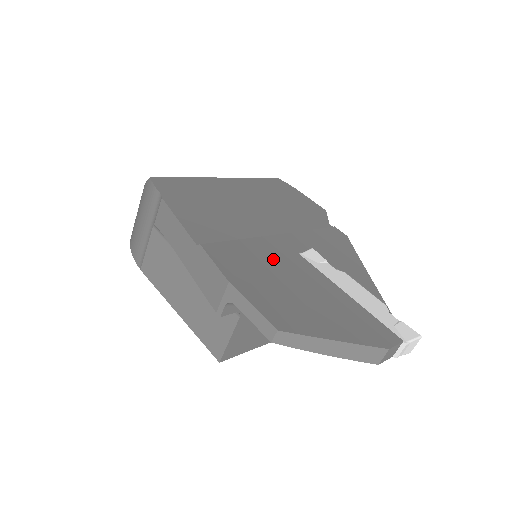
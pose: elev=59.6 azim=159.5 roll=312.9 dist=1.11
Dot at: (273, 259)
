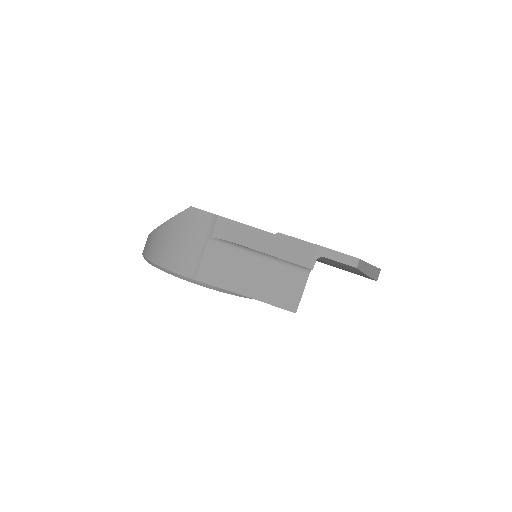
Dot at: occluded
